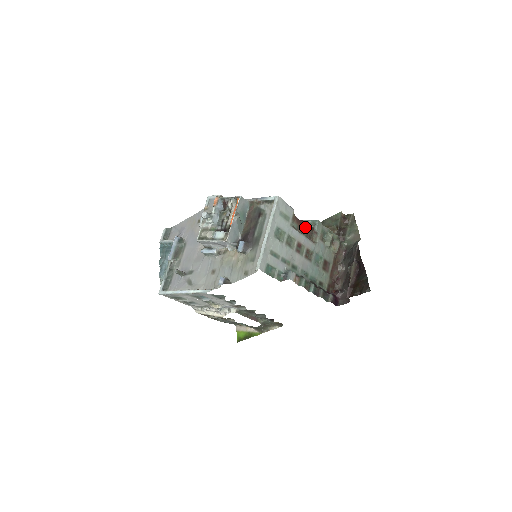
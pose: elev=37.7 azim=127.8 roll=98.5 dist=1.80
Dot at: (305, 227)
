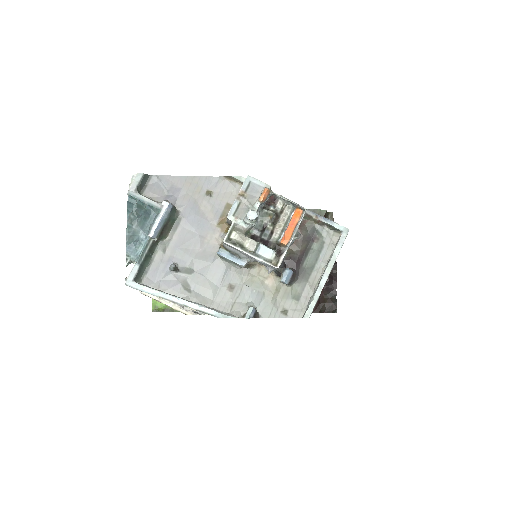
Dot at: occluded
